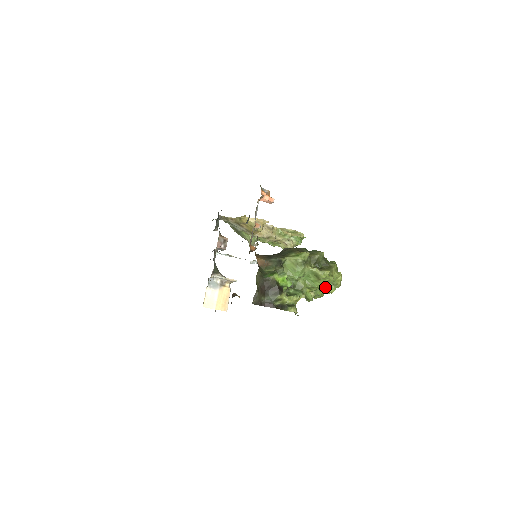
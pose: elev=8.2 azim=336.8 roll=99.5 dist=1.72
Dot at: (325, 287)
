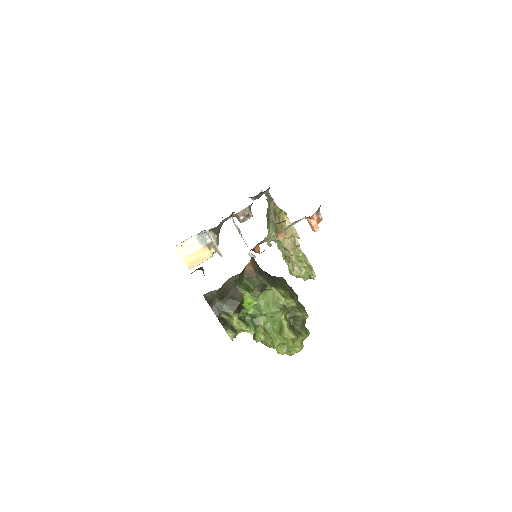
Dot at: (278, 344)
